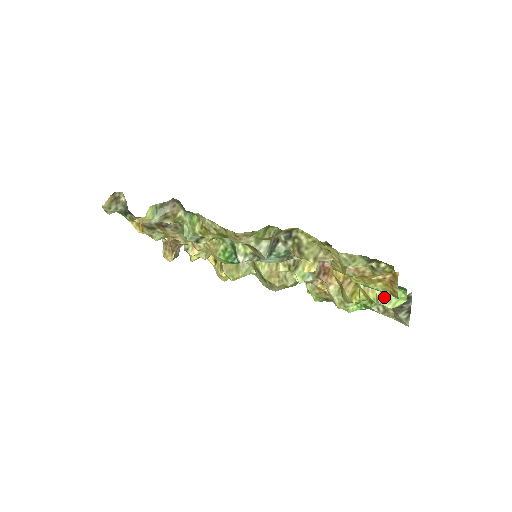
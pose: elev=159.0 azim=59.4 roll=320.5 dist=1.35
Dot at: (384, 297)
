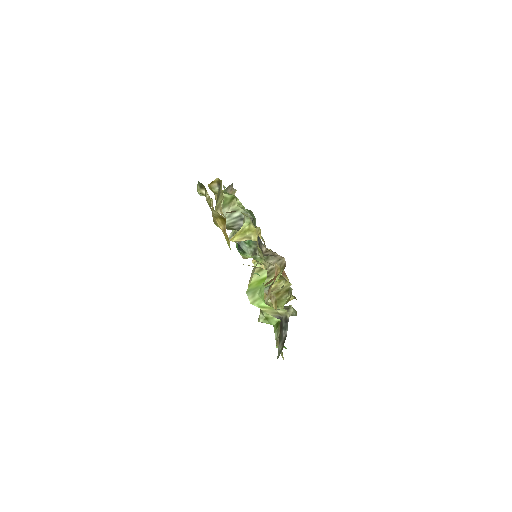
Dot at: (253, 288)
